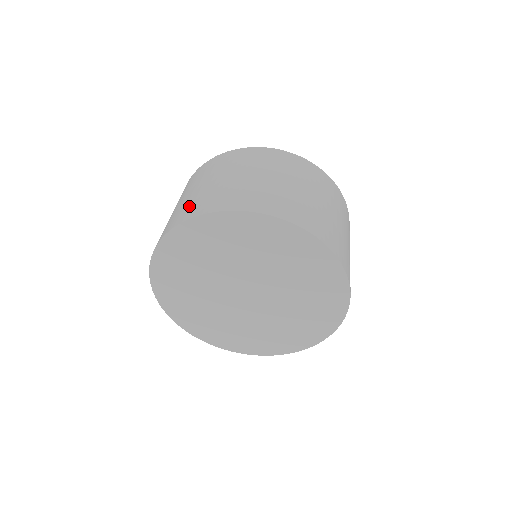
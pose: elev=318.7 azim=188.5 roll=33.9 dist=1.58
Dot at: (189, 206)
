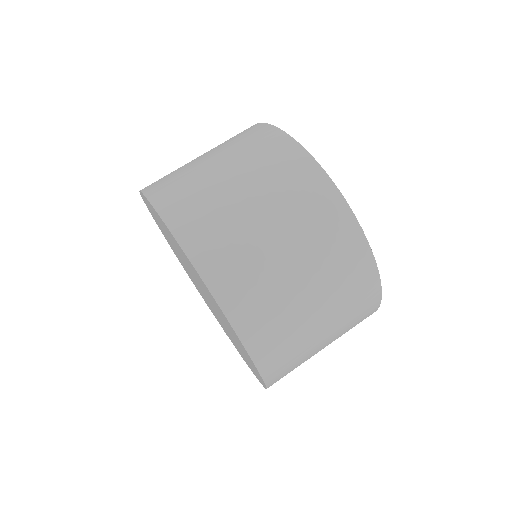
Dot at: (208, 222)
